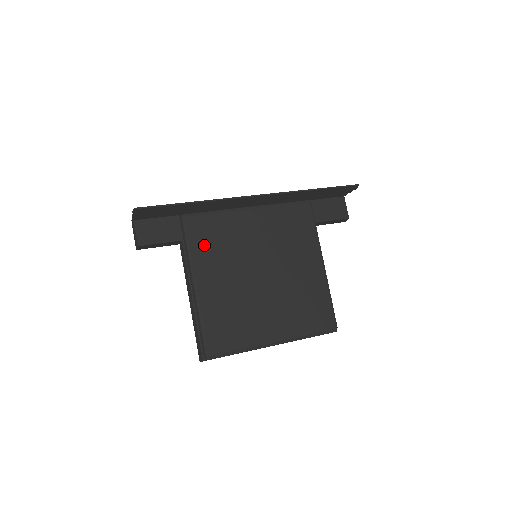
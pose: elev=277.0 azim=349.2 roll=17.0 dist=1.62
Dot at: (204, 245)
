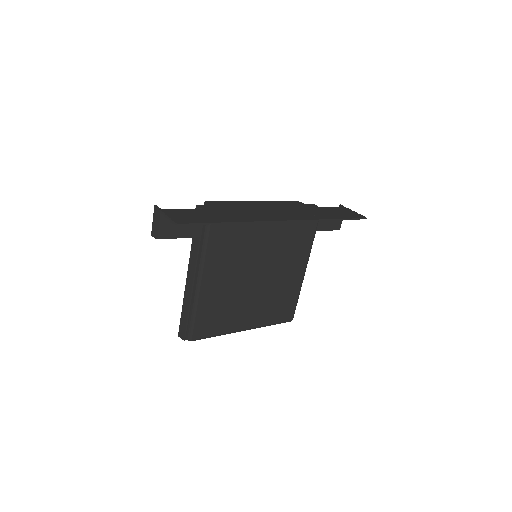
Dot at: (220, 248)
